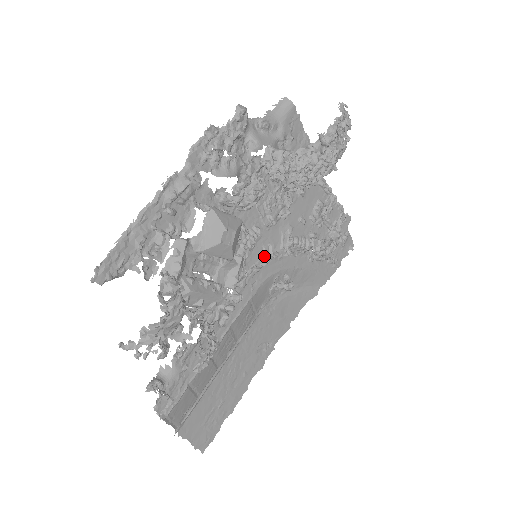
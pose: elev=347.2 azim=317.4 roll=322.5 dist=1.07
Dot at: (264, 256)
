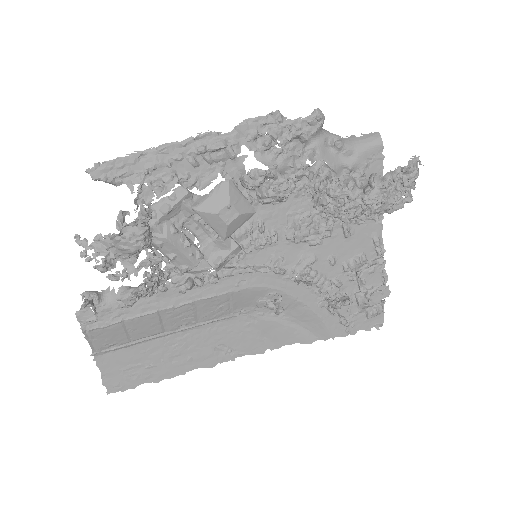
Dot at: (268, 264)
